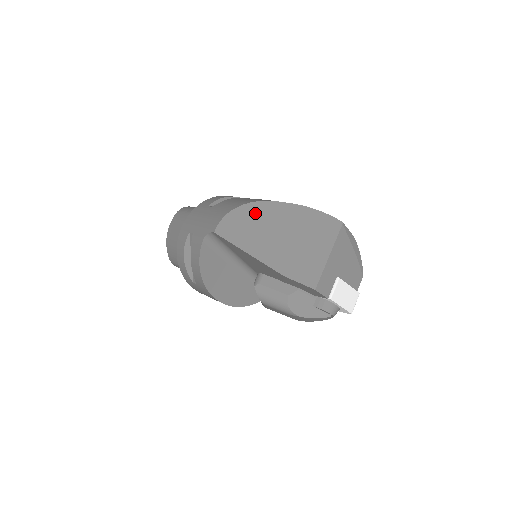
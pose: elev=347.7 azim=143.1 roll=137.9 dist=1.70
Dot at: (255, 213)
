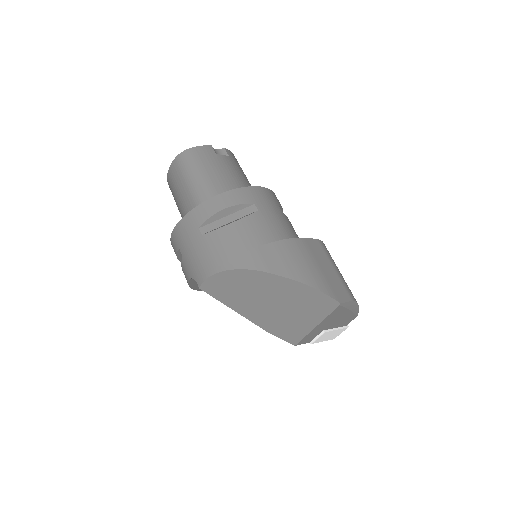
Dot at: (244, 280)
